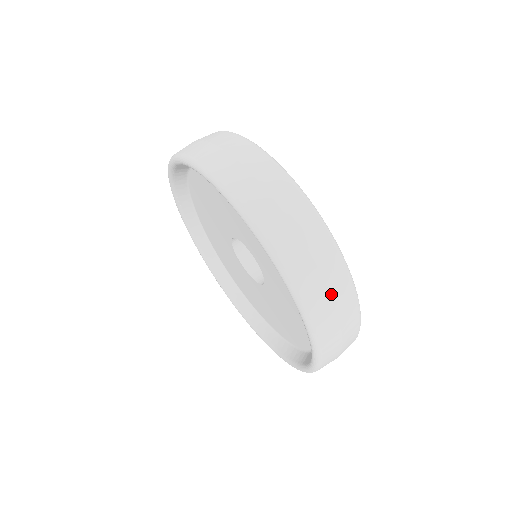
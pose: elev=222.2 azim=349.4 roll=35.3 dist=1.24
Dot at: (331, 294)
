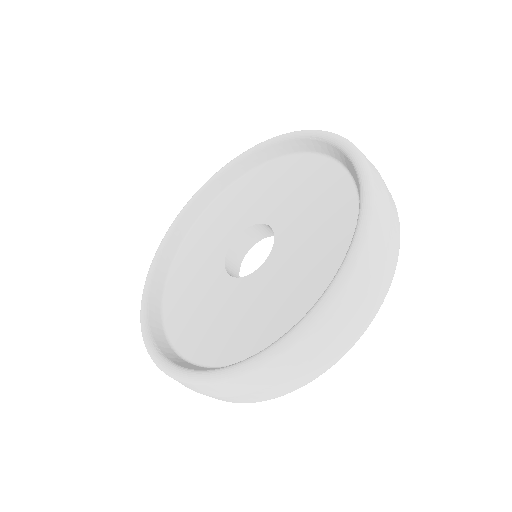
Dot at: (360, 307)
